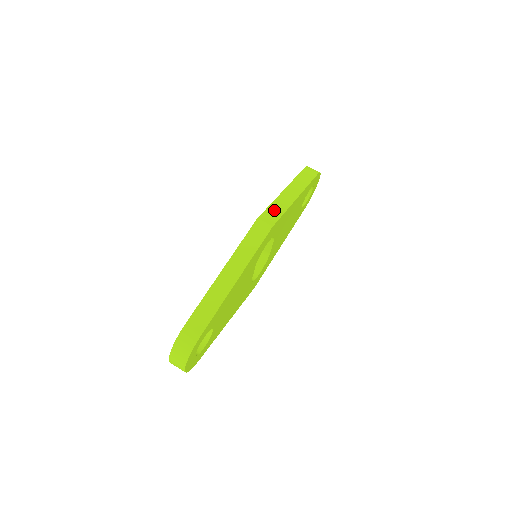
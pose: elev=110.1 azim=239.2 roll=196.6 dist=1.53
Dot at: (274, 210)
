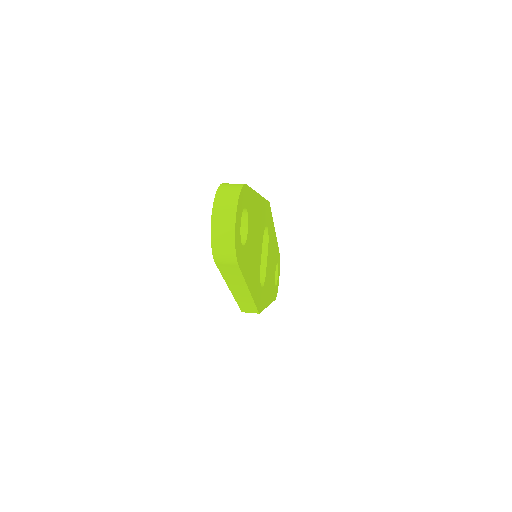
Dot at: occluded
